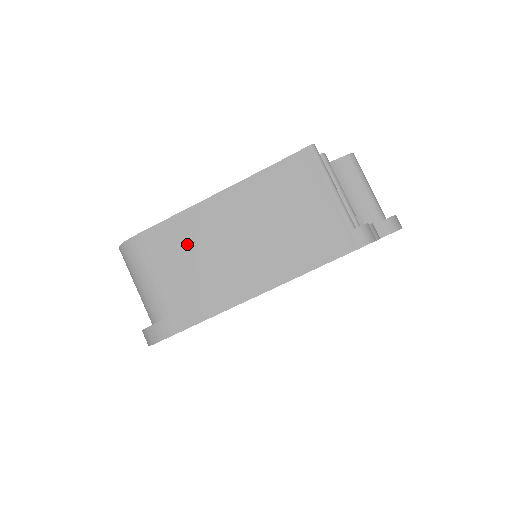
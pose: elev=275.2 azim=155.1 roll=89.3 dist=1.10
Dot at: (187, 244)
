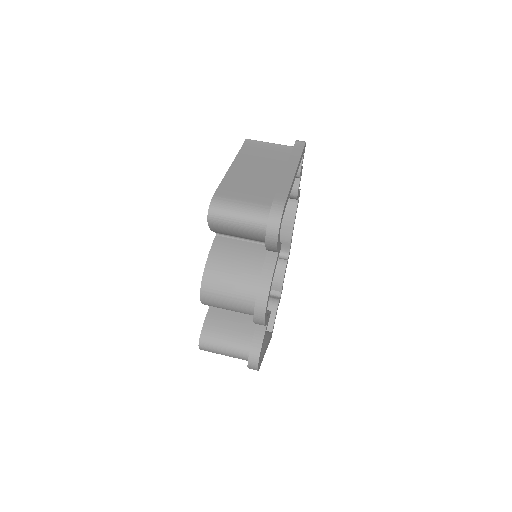
Dot at: (242, 183)
